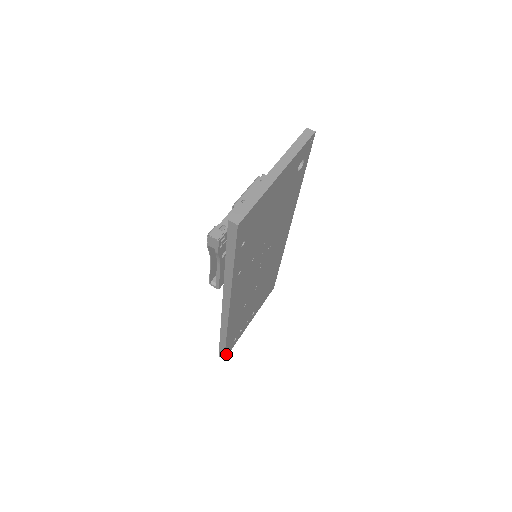
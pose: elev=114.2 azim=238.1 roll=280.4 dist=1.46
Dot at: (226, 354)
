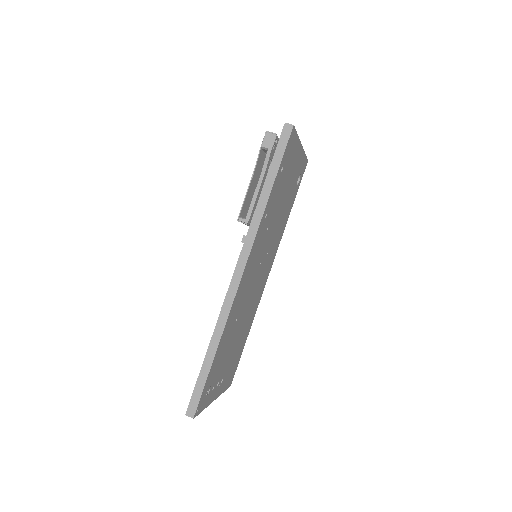
Dot at: (198, 407)
